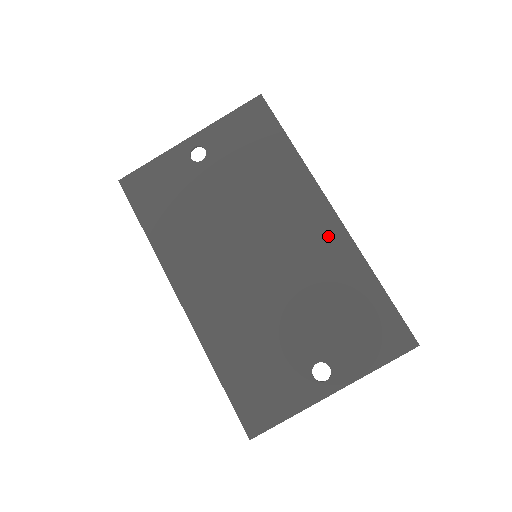
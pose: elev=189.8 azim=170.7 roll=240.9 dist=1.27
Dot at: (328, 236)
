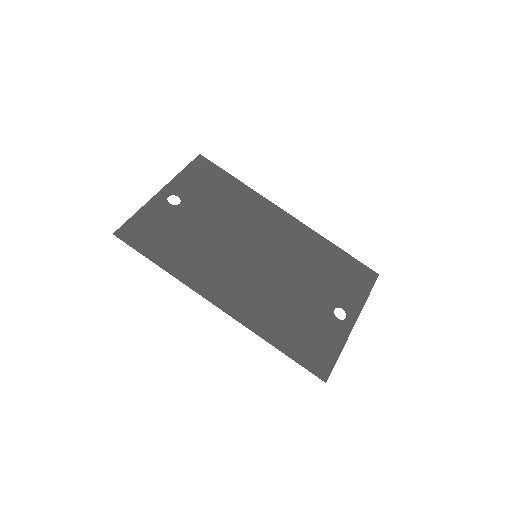
Dot at: (294, 229)
